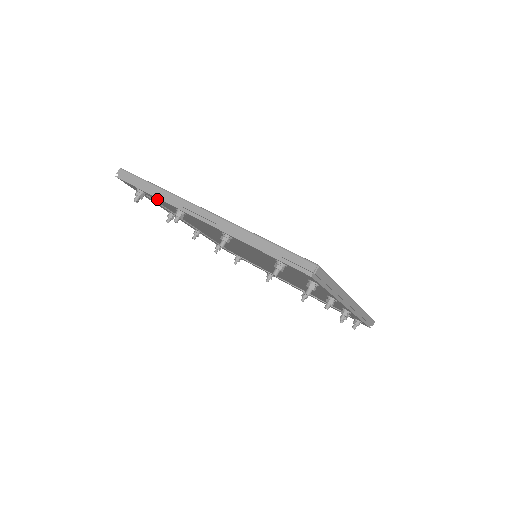
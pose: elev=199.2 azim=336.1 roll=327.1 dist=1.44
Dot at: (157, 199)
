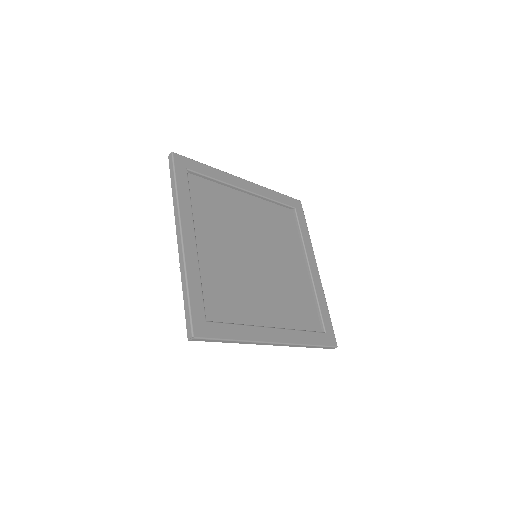
Dot at: occluded
